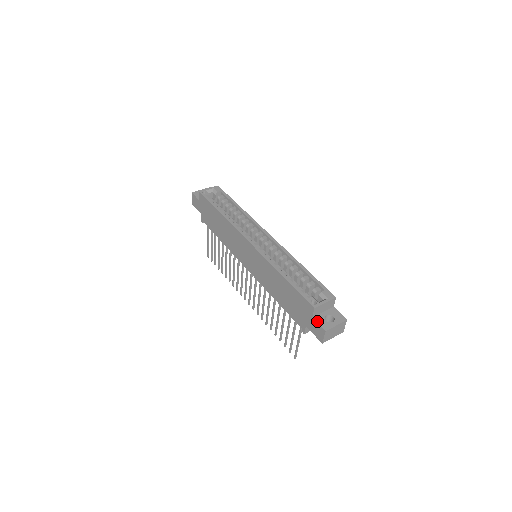
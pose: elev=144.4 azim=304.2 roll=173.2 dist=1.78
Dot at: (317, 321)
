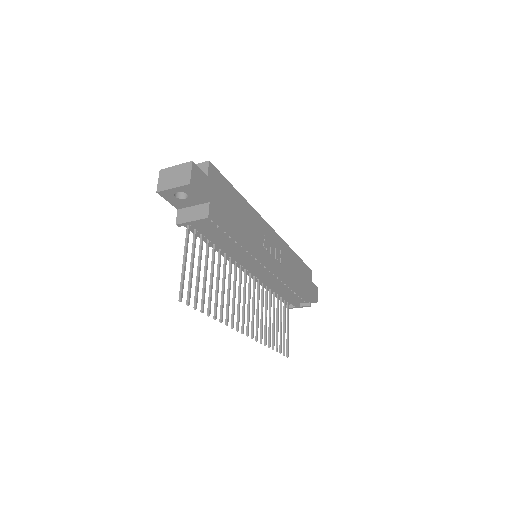
Dot at: occluded
